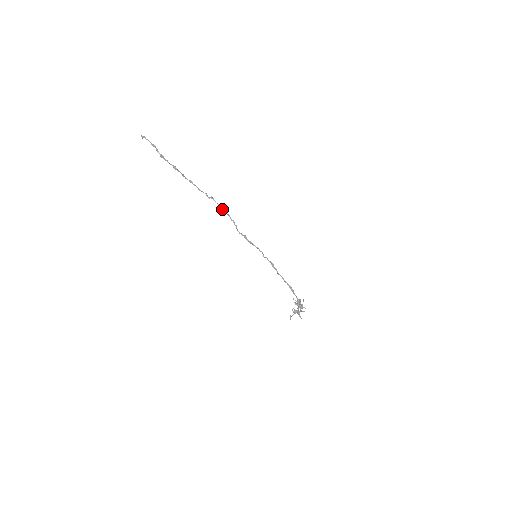
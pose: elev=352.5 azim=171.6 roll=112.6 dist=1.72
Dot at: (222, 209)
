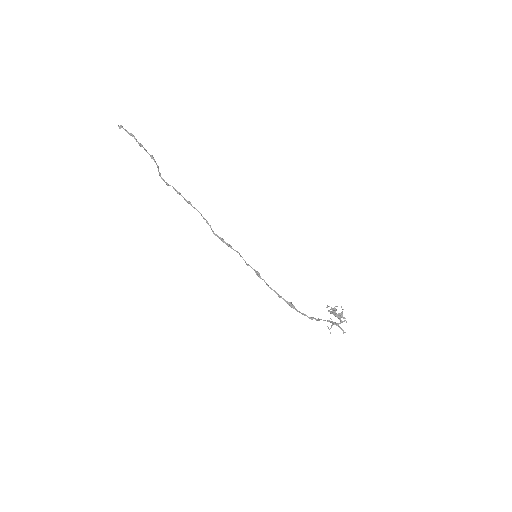
Dot at: (191, 205)
